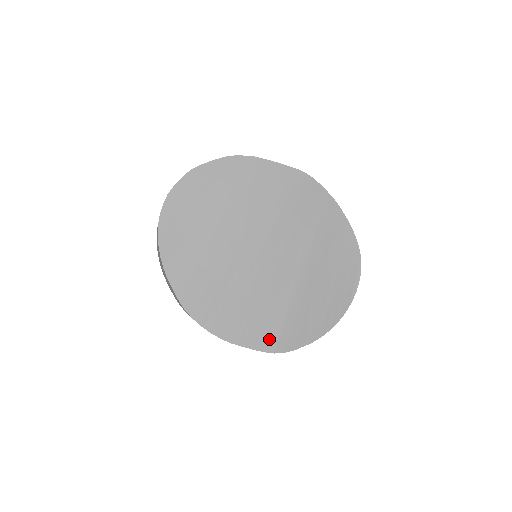
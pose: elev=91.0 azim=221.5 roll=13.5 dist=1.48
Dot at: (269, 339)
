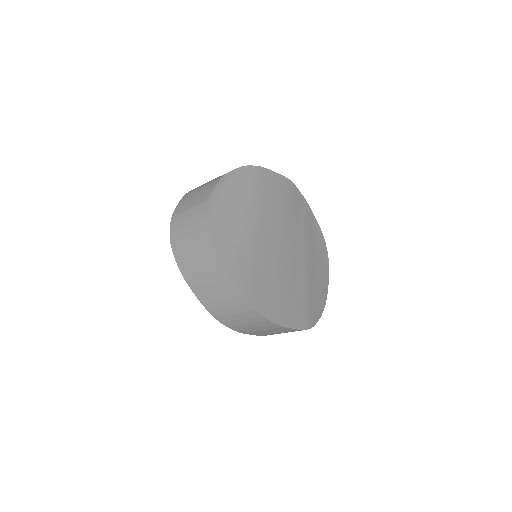
Dot at: (302, 318)
